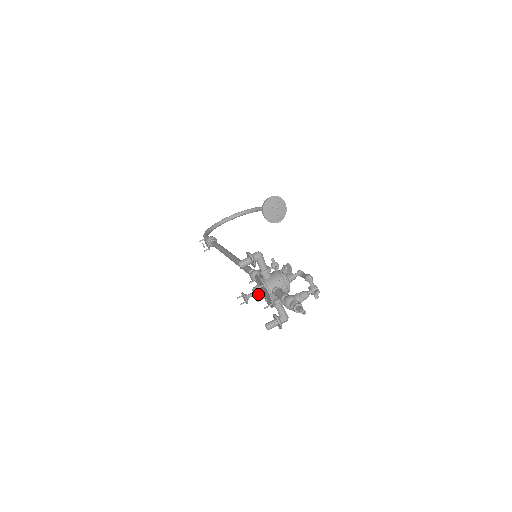
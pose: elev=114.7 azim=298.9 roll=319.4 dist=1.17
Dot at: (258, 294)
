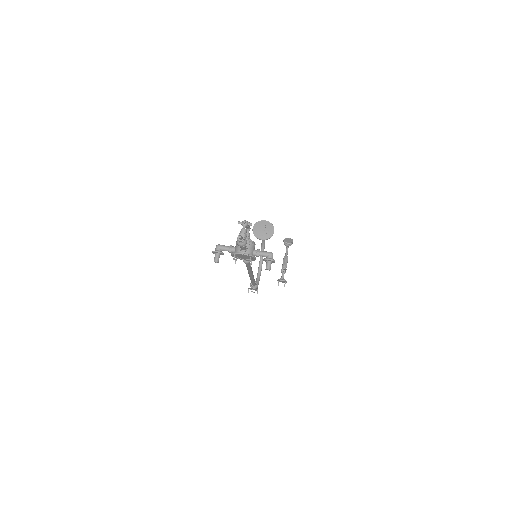
Dot at: (283, 270)
